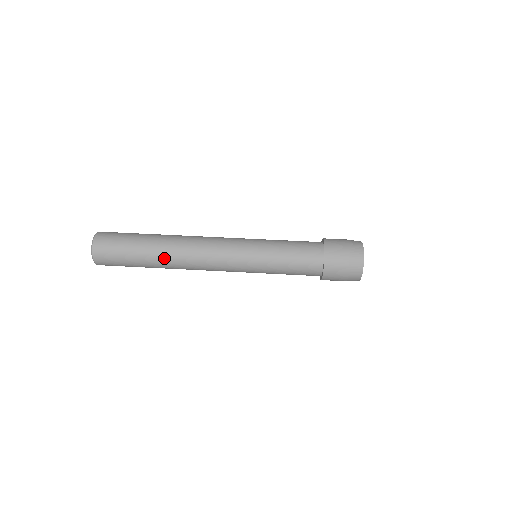
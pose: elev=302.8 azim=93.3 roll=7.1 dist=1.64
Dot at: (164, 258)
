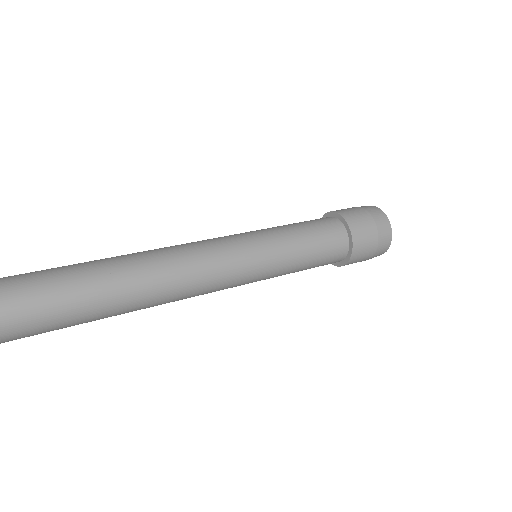
Dot at: (130, 296)
